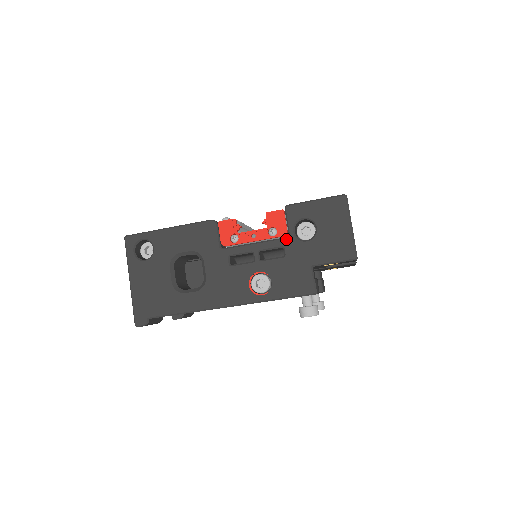
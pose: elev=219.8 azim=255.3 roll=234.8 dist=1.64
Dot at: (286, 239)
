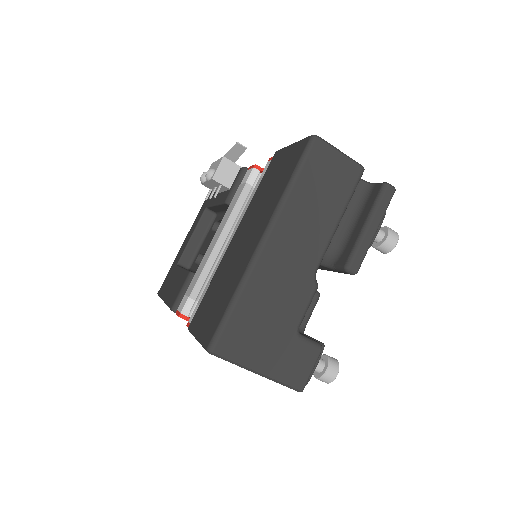
Dot at: occluded
